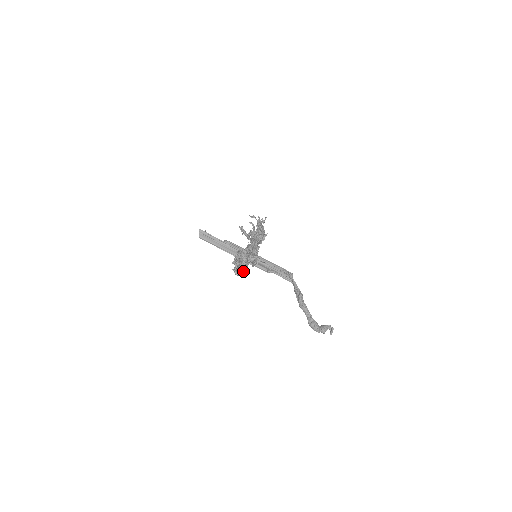
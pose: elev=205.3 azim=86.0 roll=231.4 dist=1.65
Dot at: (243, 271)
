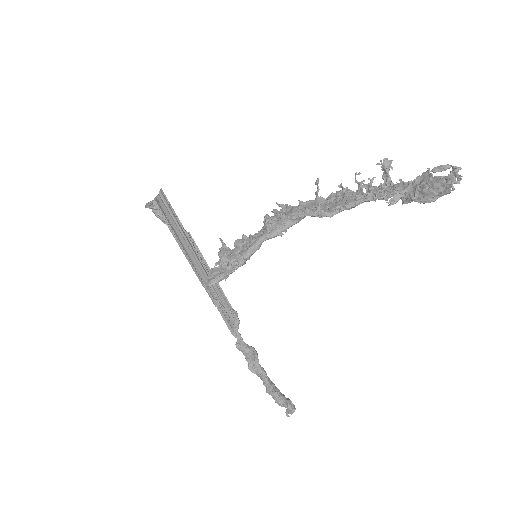
Dot at: (443, 194)
